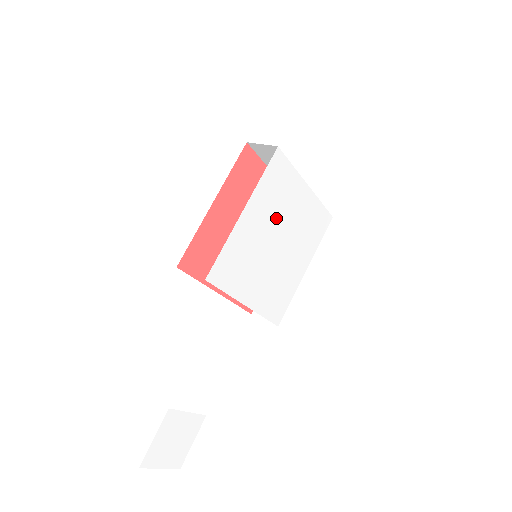
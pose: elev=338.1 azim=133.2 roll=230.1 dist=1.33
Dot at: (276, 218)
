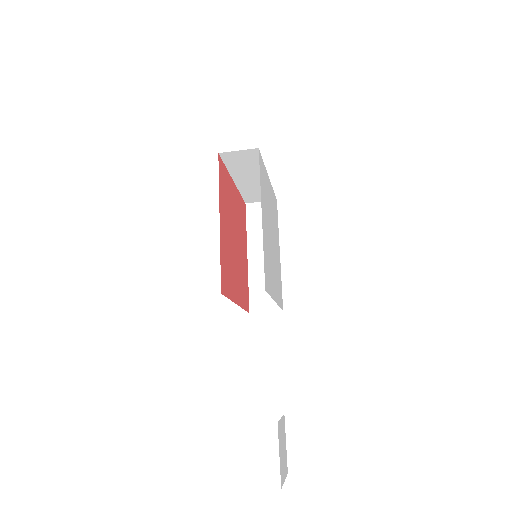
Dot at: (268, 214)
